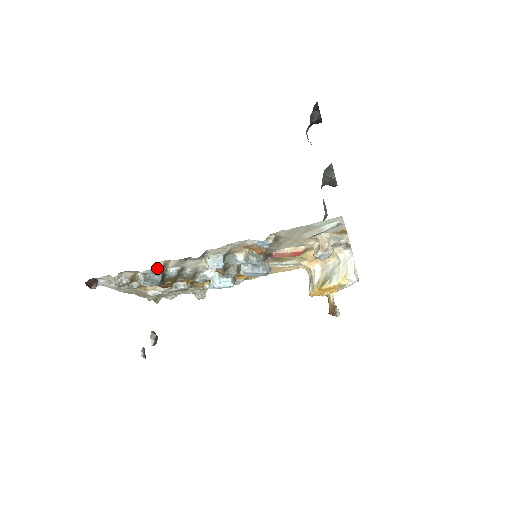
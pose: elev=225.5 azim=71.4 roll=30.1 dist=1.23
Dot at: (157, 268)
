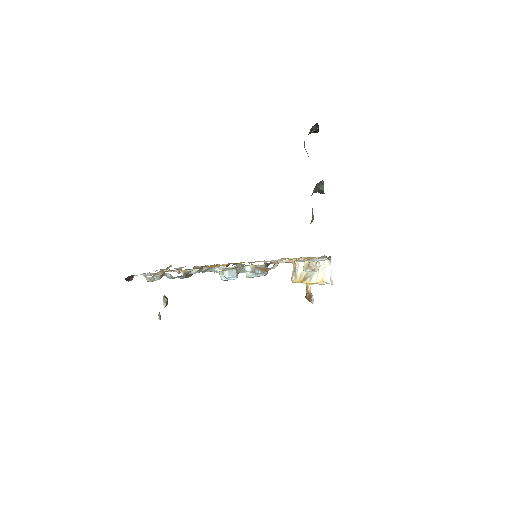
Dot at: (184, 274)
